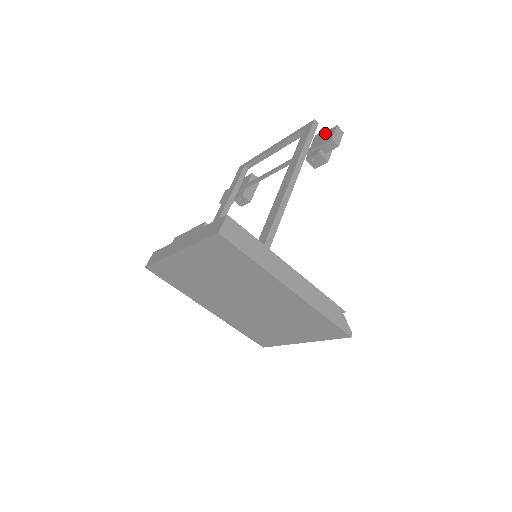
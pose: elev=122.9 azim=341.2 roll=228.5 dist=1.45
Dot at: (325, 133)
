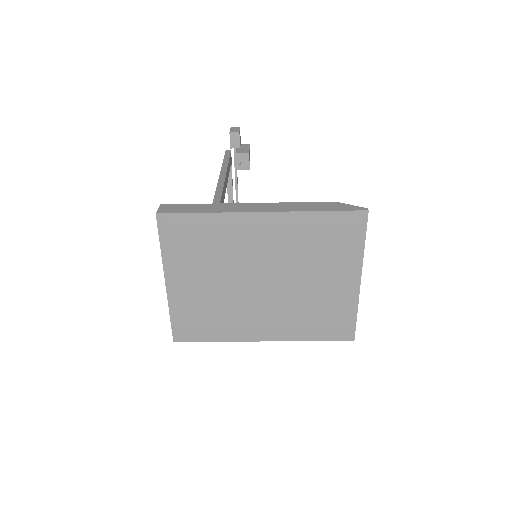
Dot at: occluded
